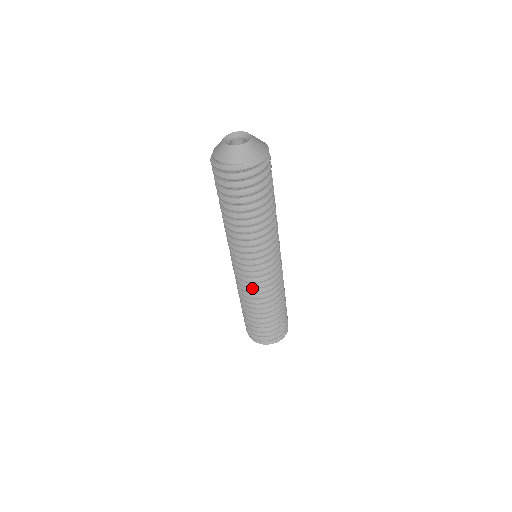
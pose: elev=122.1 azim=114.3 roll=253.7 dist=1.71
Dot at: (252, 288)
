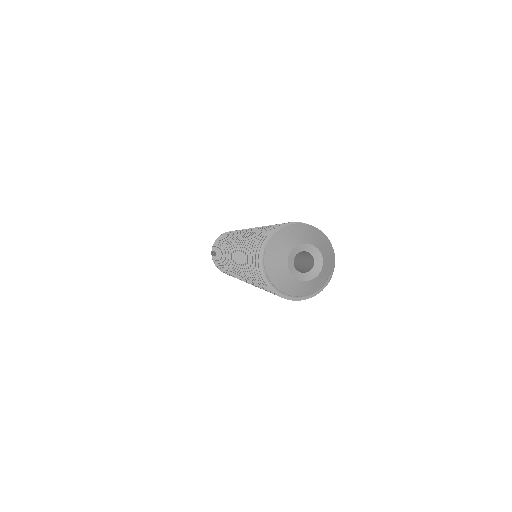
Dot at: occluded
